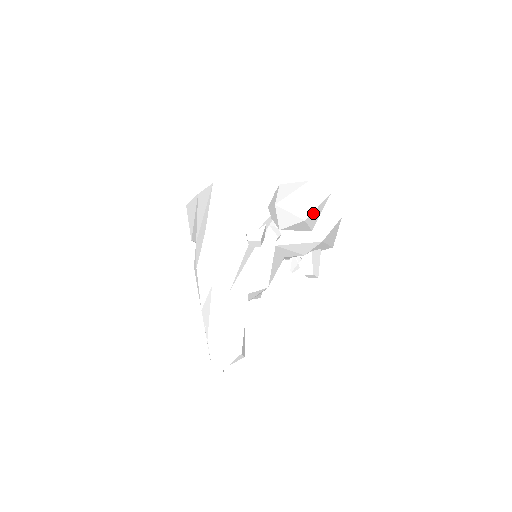
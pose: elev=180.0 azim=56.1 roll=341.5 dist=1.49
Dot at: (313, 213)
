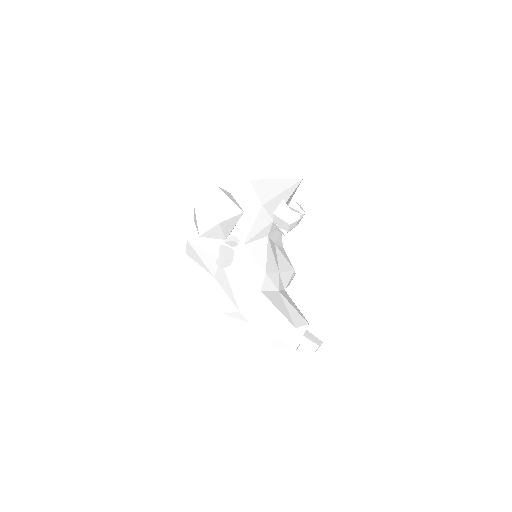
Dot at: (221, 211)
